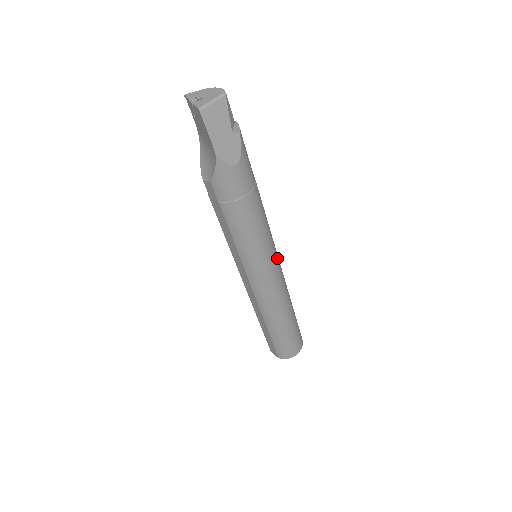
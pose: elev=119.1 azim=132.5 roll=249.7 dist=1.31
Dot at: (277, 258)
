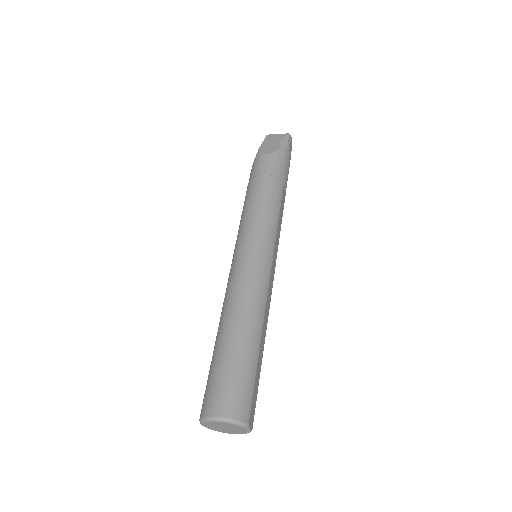
Dot at: (266, 250)
